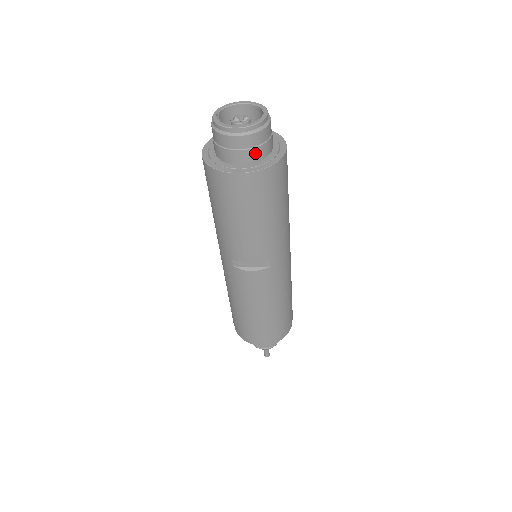
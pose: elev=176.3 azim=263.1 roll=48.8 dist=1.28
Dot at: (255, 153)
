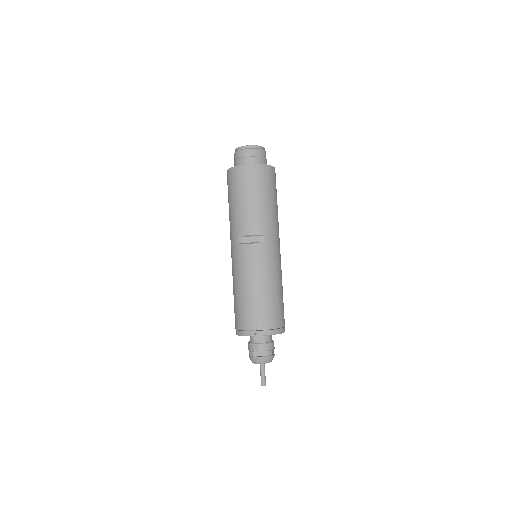
Dot at: (256, 160)
